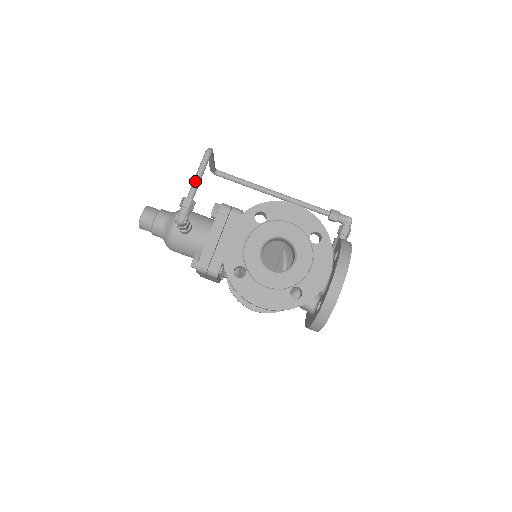
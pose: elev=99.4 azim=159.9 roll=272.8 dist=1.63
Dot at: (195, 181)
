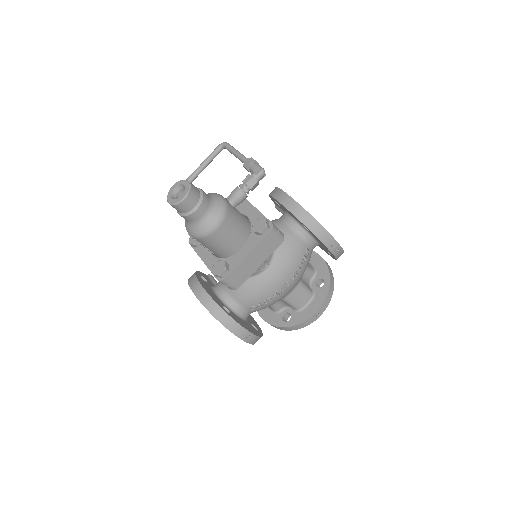
Dot at: (242, 154)
